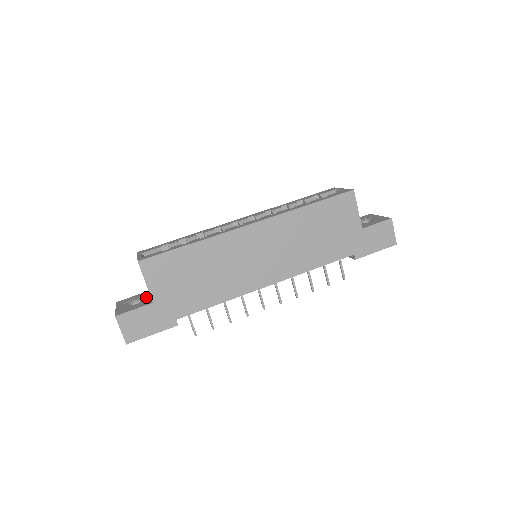
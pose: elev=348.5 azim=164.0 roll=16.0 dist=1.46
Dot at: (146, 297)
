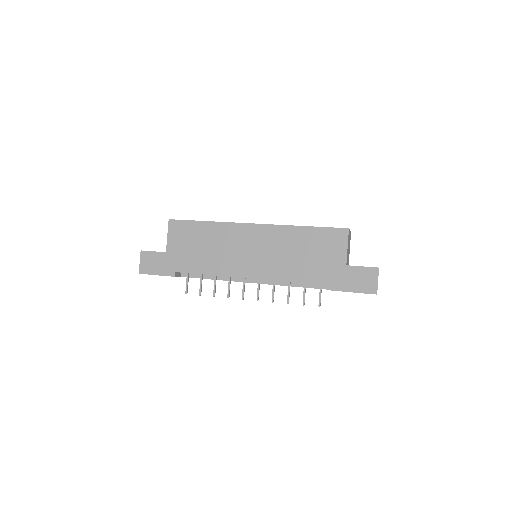
Dot at: occluded
